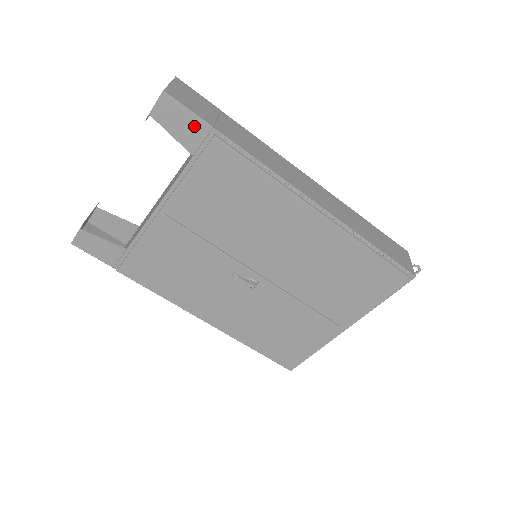
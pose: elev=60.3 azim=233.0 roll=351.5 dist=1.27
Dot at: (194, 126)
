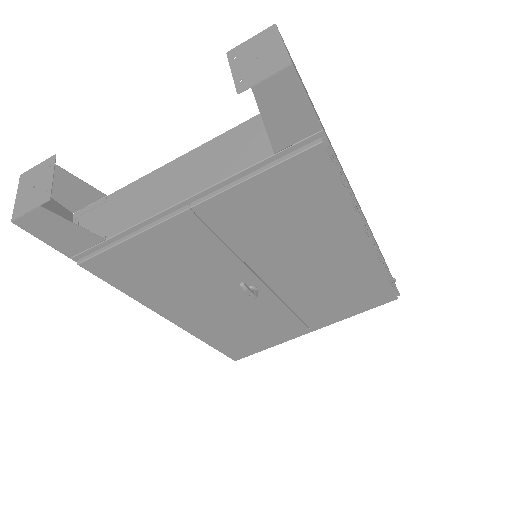
Dot at: (301, 121)
